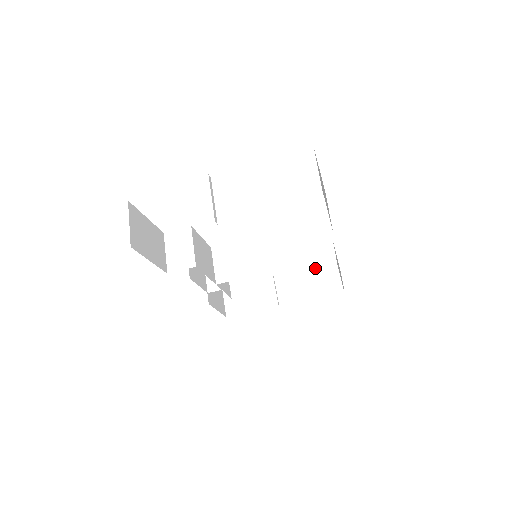
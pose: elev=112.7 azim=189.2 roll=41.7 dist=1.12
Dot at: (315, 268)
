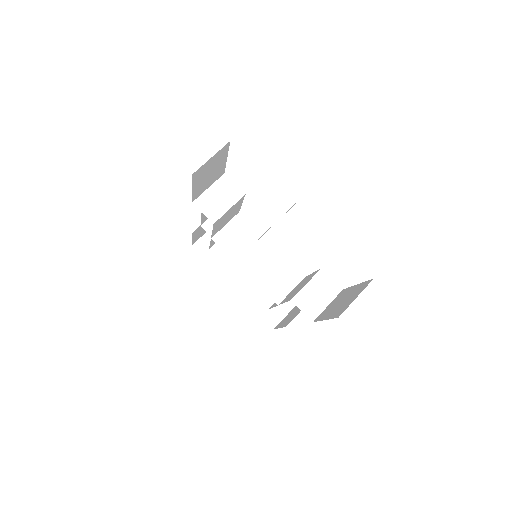
Dot at: occluded
